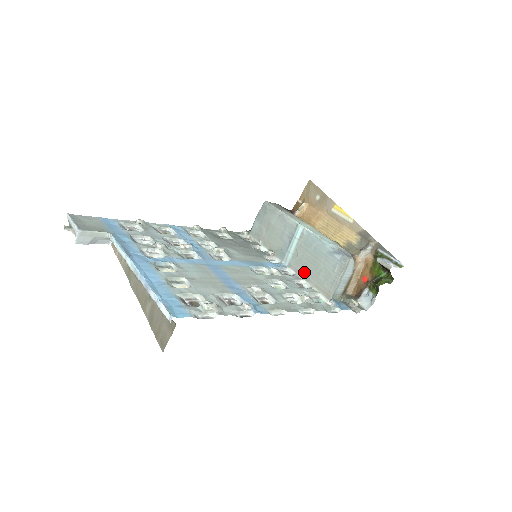
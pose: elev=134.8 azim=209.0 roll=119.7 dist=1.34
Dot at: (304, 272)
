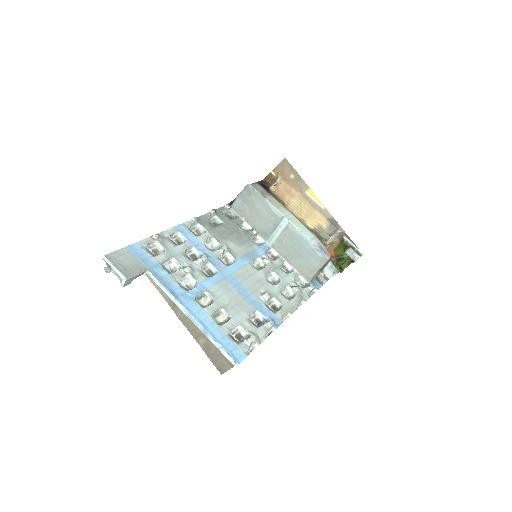
Dot at: (287, 256)
